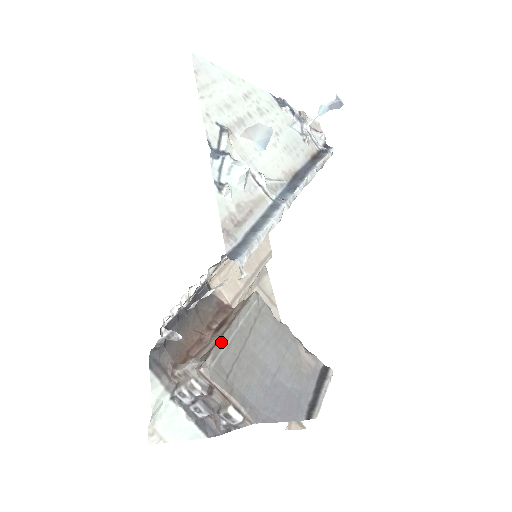
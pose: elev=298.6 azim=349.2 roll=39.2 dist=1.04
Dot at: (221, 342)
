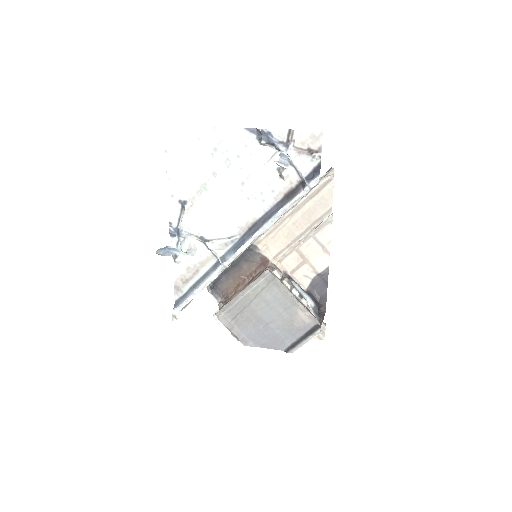
Dot at: (230, 303)
